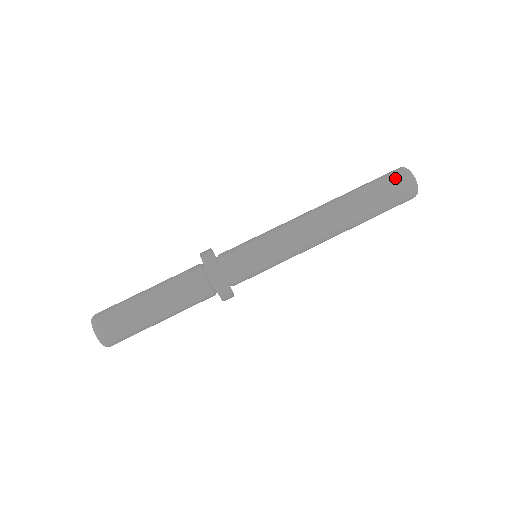
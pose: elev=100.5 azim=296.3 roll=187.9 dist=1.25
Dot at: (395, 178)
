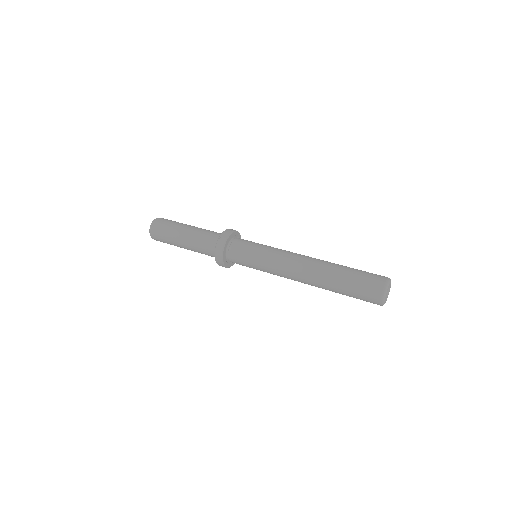
Dot at: (372, 279)
